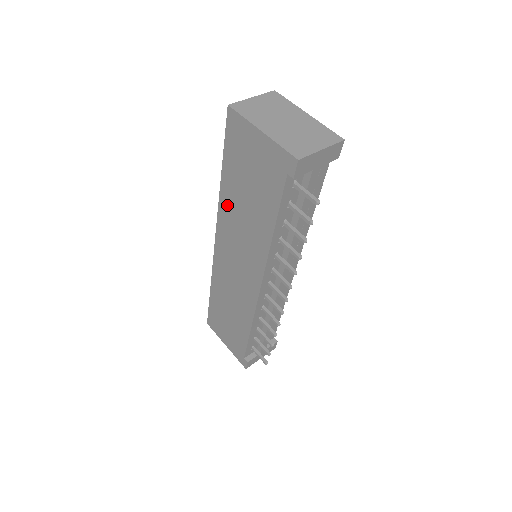
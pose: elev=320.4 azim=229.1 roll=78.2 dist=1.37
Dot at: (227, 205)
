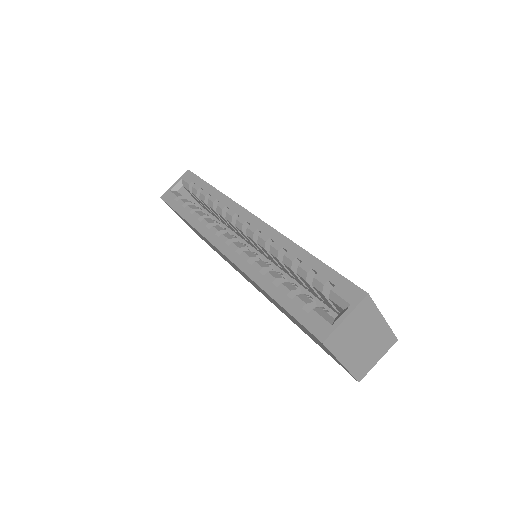
Dot at: (260, 288)
